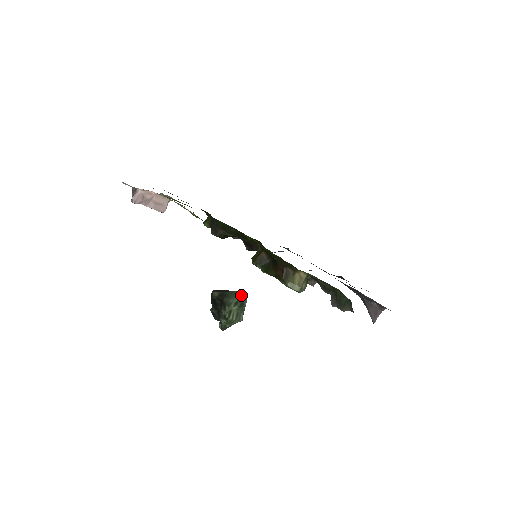
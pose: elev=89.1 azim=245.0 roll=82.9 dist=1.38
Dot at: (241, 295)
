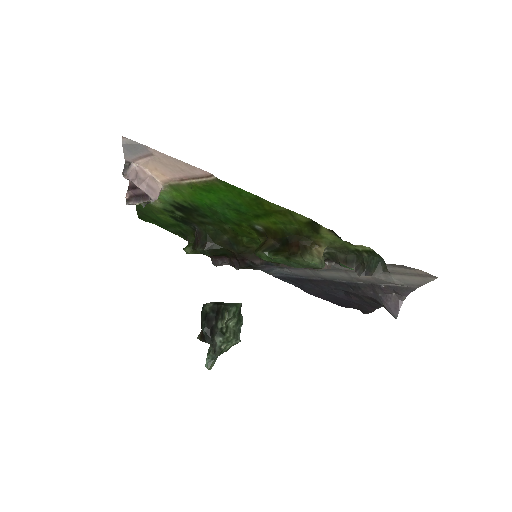
Dot at: (239, 306)
